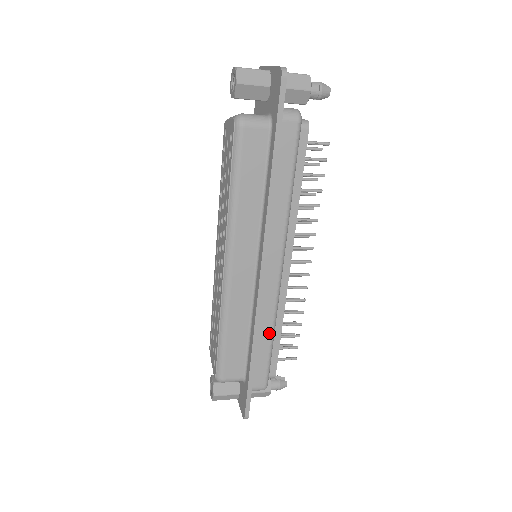
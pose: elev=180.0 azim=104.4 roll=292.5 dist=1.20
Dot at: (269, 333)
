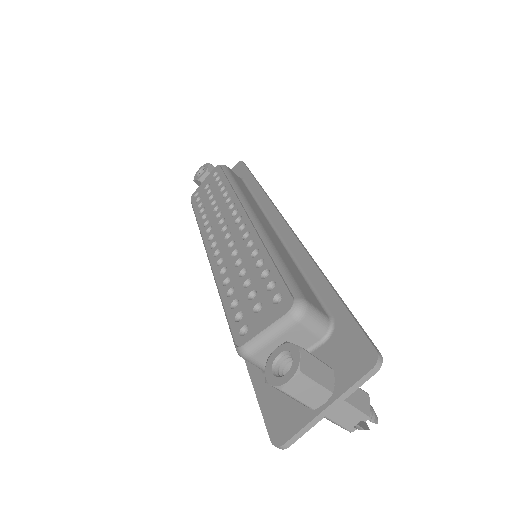
Dot at: occluded
